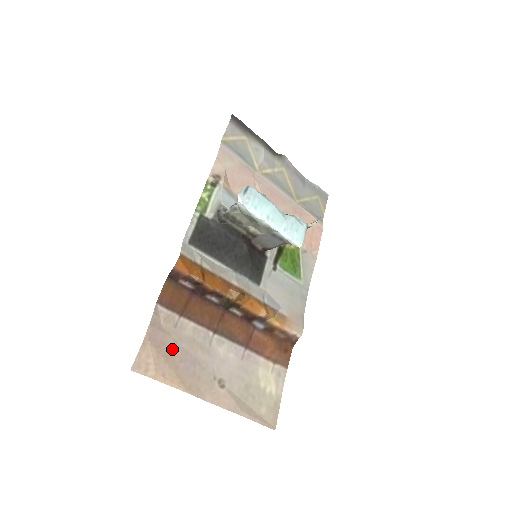
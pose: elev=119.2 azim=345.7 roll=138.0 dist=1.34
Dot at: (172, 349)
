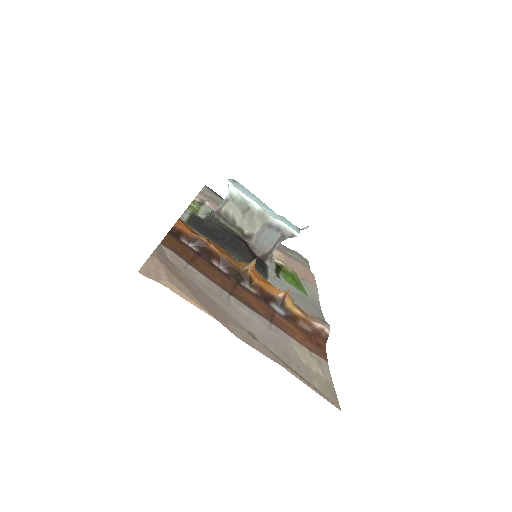
Dot at: (185, 279)
